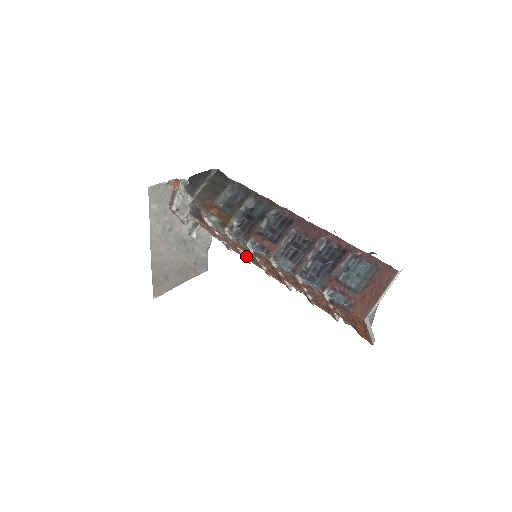
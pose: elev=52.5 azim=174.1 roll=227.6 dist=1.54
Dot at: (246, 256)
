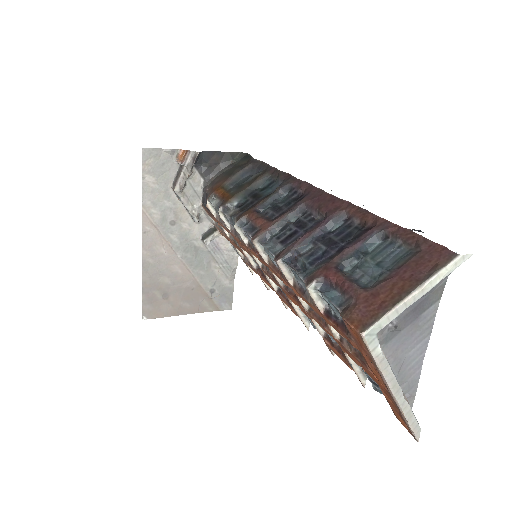
Dot at: (258, 270)
